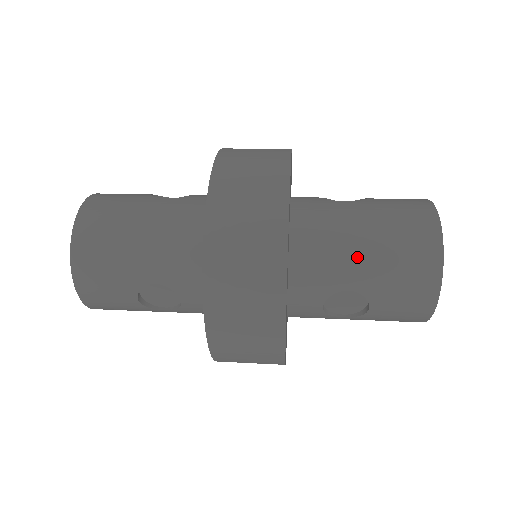
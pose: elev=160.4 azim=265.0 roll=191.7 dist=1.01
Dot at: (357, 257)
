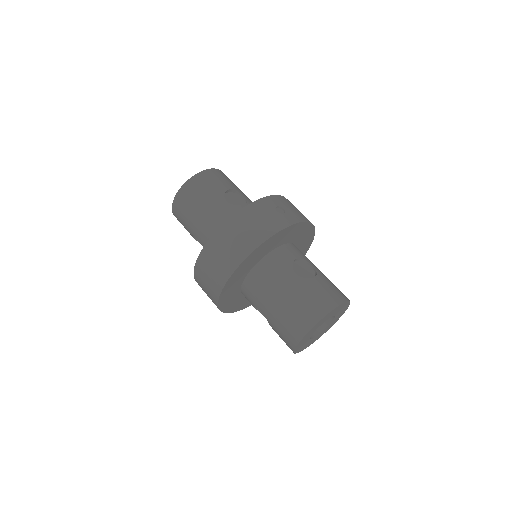
Dot at: (270, 304)
